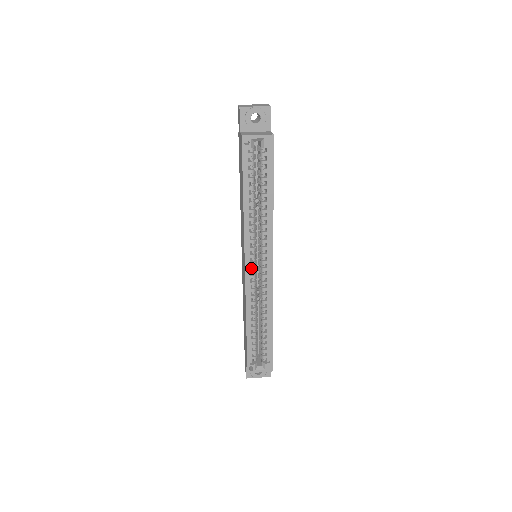
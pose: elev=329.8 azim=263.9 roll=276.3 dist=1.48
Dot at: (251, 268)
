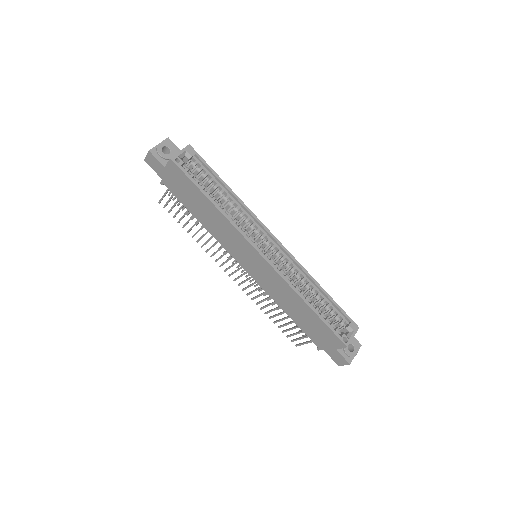
Dot at: (264, 254)
